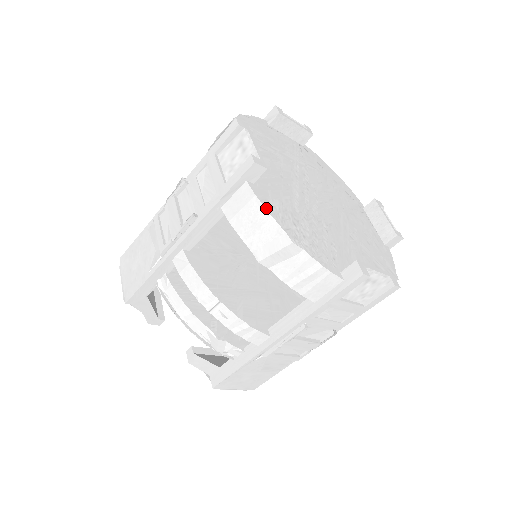
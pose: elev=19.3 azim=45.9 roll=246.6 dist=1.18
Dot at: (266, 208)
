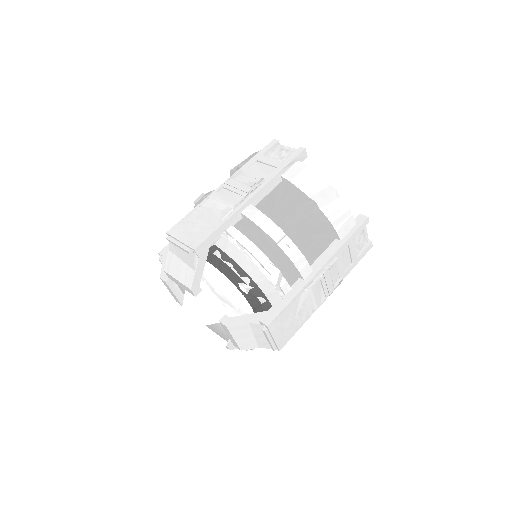
Dot at: (315, 172)
